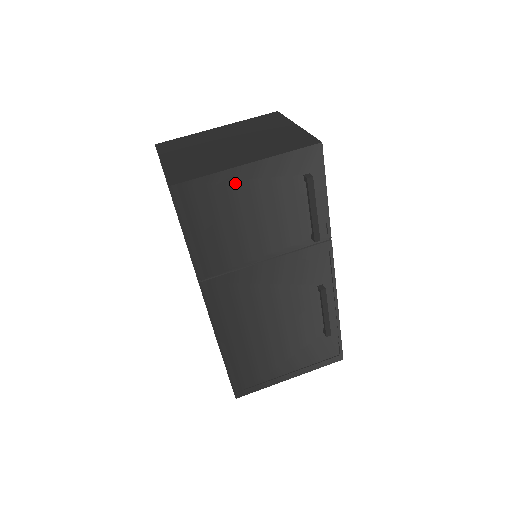
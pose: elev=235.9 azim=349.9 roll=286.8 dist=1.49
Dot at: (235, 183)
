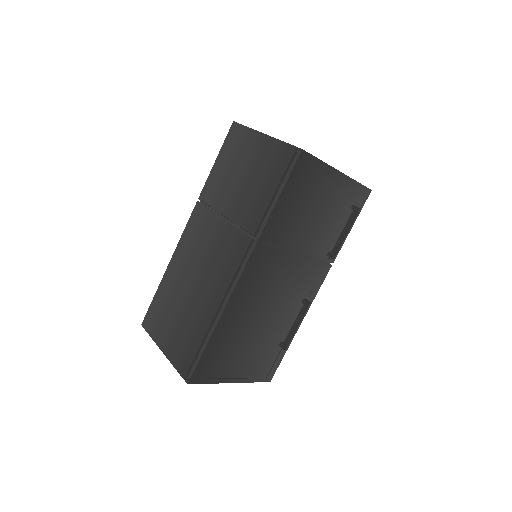
Dot at: (327, 179)
